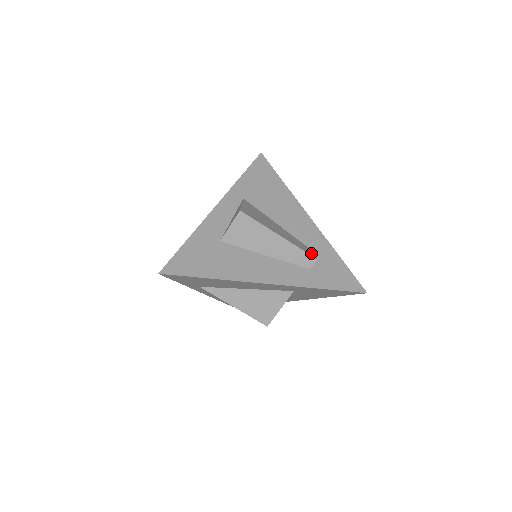
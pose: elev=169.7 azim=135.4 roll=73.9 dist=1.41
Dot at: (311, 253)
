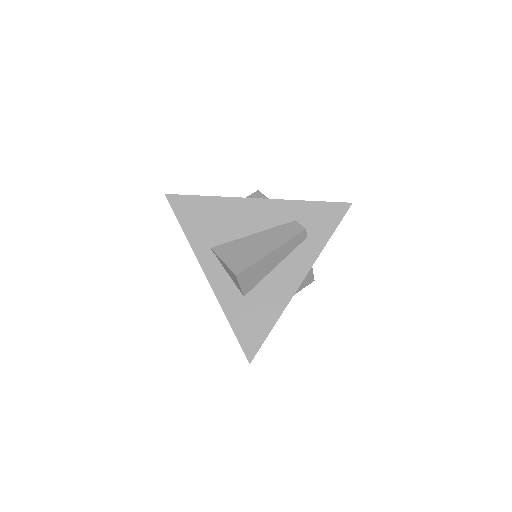
Dot at: (297, 229)
